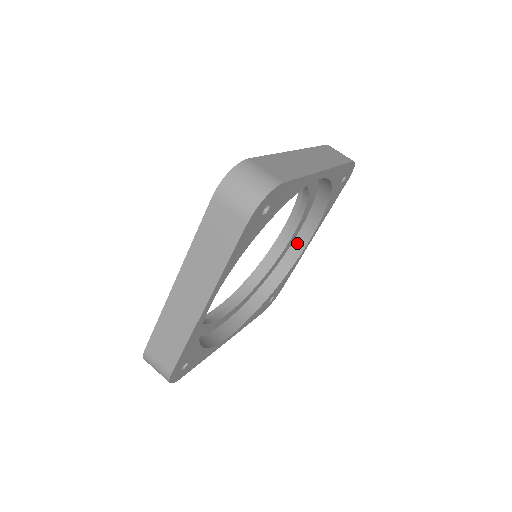
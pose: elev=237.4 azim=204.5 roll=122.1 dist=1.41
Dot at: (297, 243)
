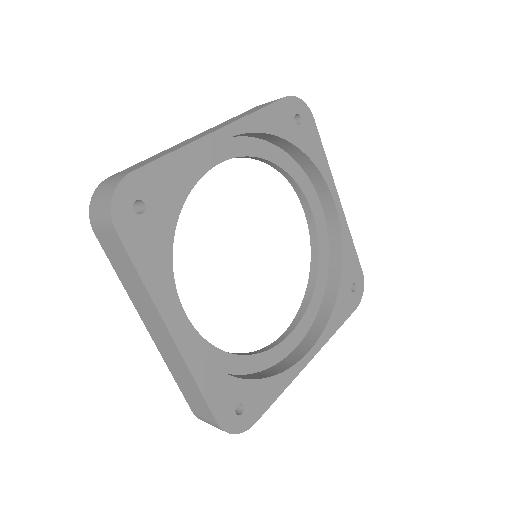
Dot at: (328, 215)
